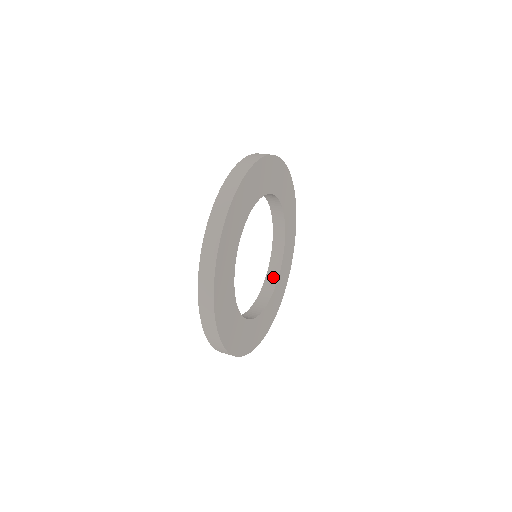
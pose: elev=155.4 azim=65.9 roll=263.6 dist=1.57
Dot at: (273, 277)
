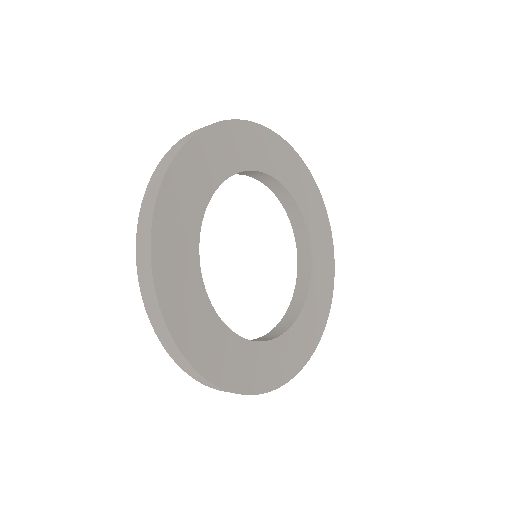
Dot at: (257, 340)
